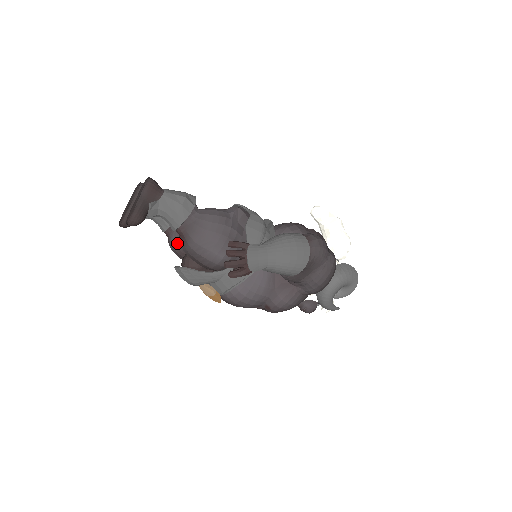
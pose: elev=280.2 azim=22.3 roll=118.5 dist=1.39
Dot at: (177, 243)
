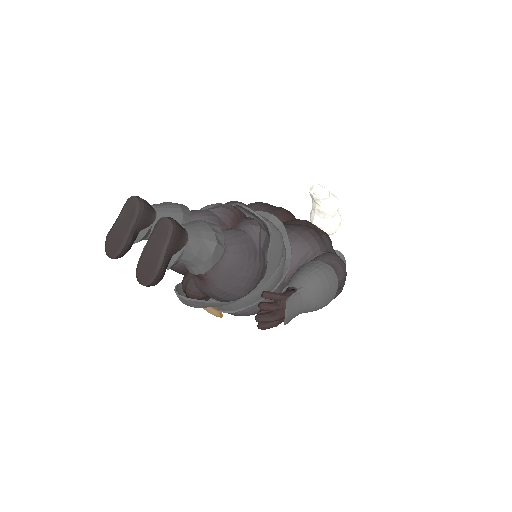
Dot at: (178, 263)
